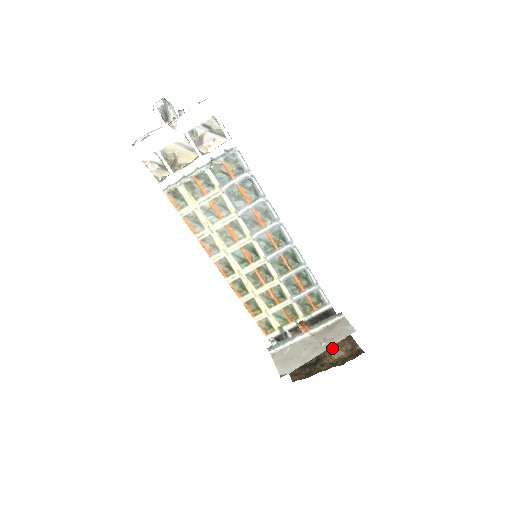
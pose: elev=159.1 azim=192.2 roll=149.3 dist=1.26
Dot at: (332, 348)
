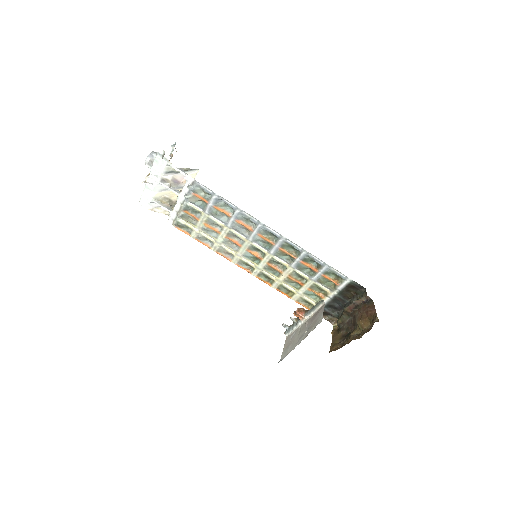
Dot at: (358, 320)
